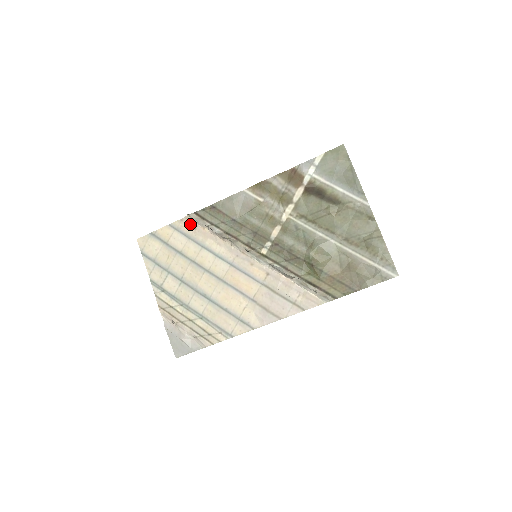
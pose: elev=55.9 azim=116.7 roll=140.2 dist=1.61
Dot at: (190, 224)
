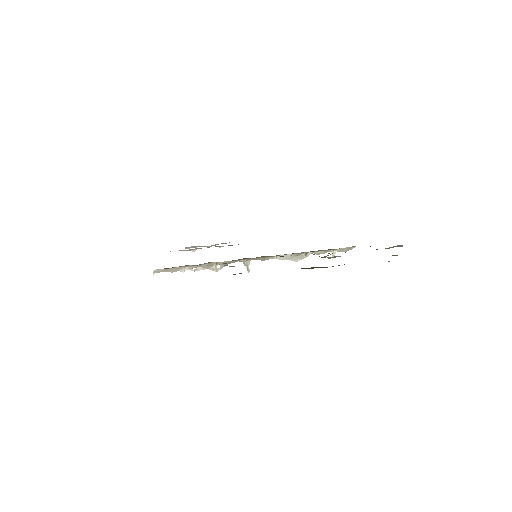
Dot at: occluded
